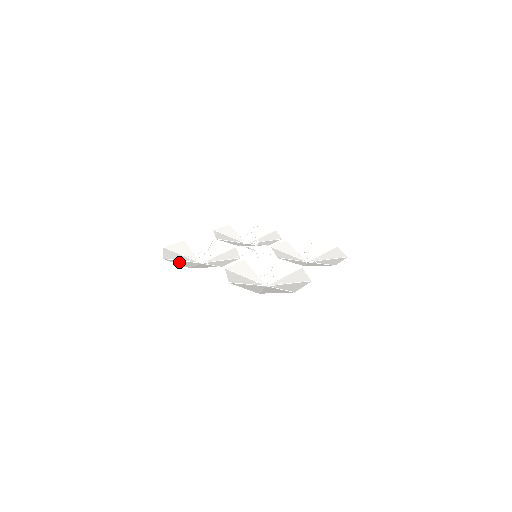
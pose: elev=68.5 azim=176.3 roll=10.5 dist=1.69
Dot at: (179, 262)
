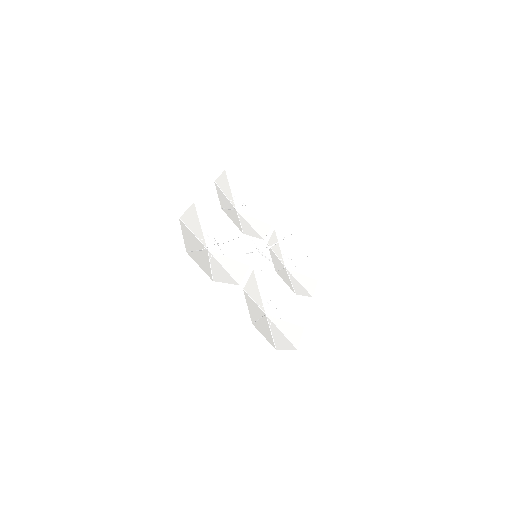
Dot at: (199, 259)
